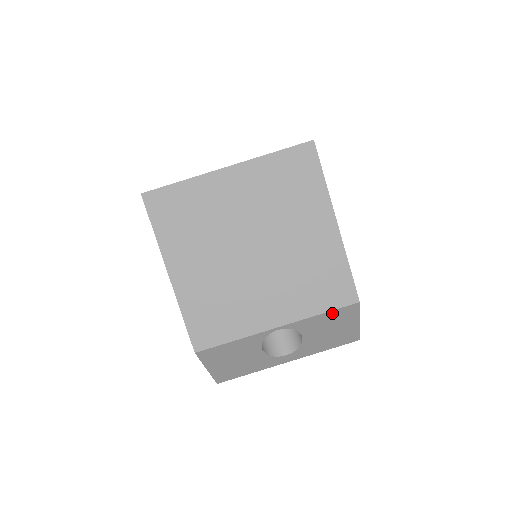
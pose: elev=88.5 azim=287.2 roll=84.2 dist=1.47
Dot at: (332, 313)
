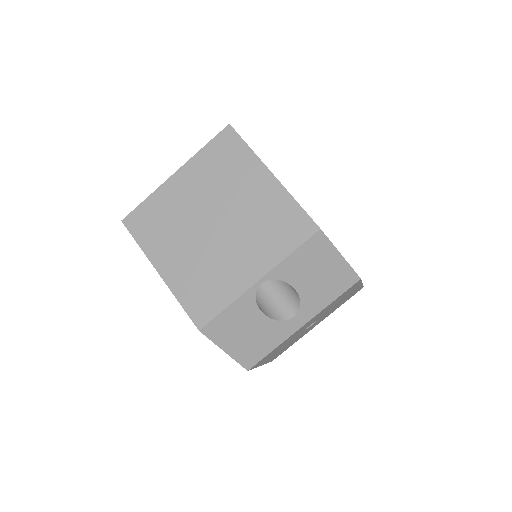
Dot at: (302, 250)
